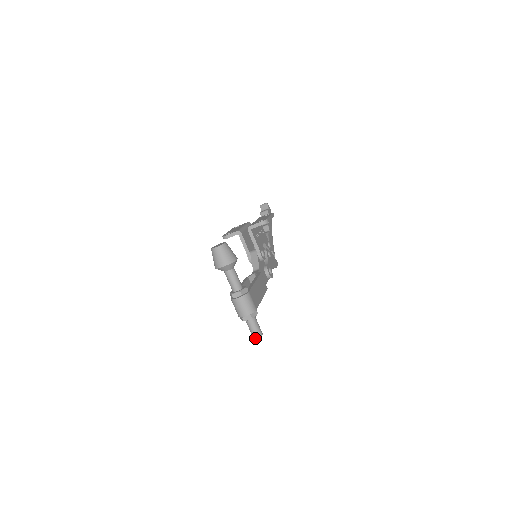
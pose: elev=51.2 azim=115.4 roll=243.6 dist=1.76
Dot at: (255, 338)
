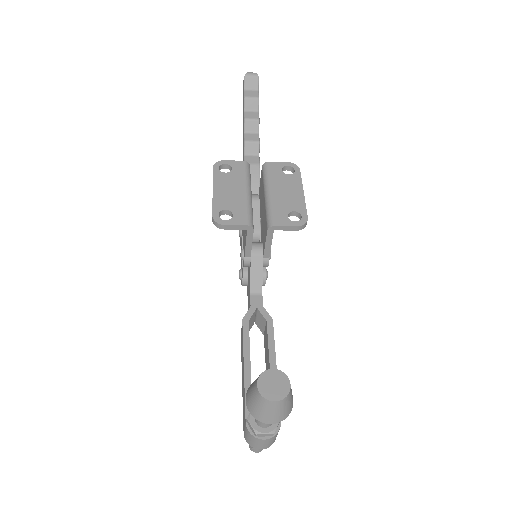
Dot at: occluded
